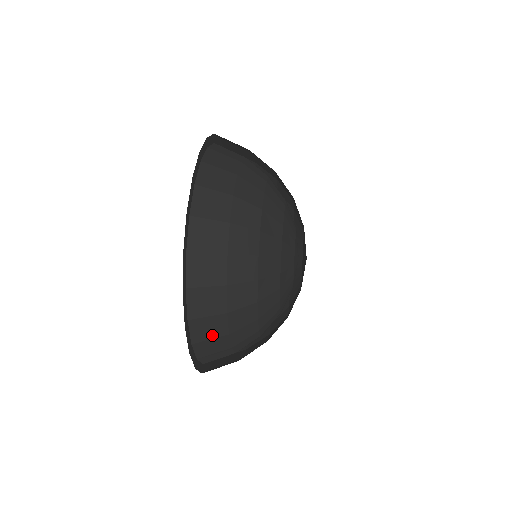
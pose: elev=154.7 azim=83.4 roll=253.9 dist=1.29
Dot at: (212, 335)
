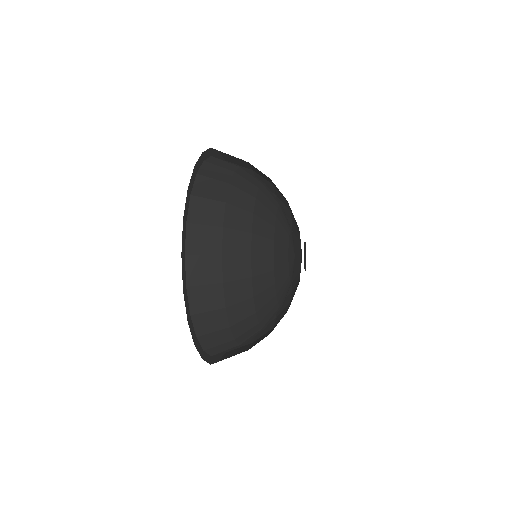
Dot at: (209, 307)
